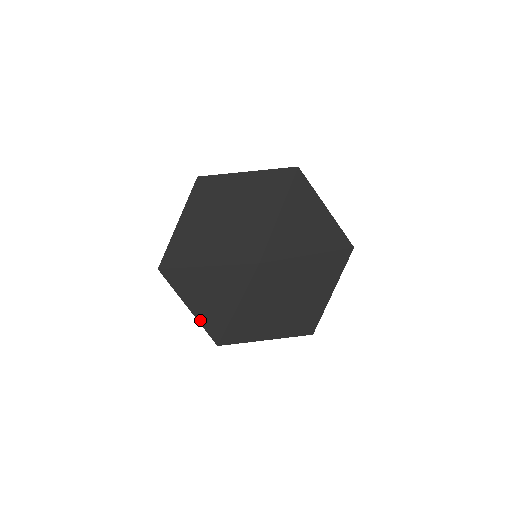
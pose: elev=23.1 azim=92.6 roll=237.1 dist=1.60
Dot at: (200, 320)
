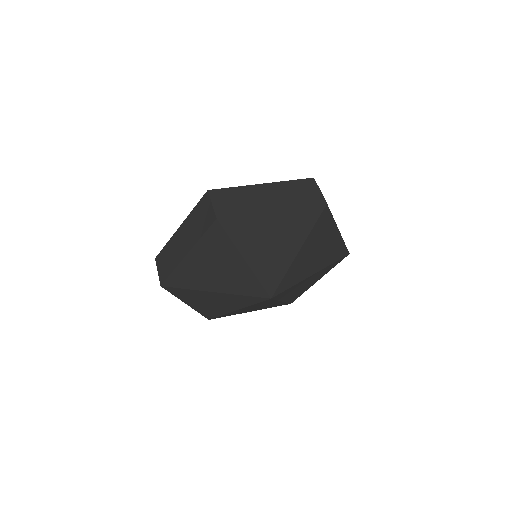
Dot at: (197, 310)
